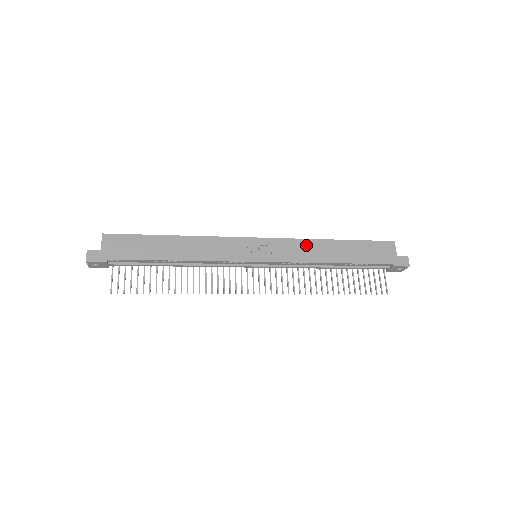
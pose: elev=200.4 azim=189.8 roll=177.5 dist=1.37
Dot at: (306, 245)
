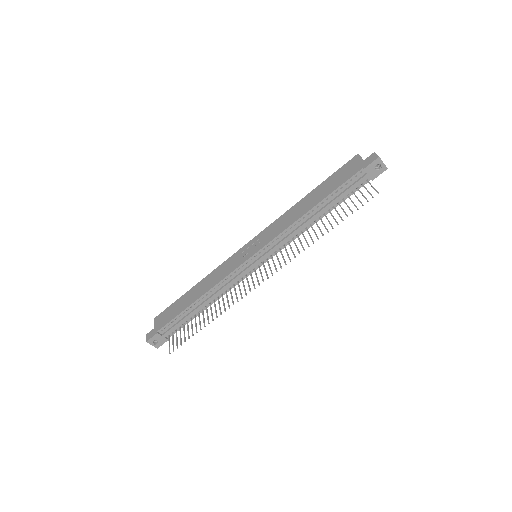
Dot at: (285, 217)
